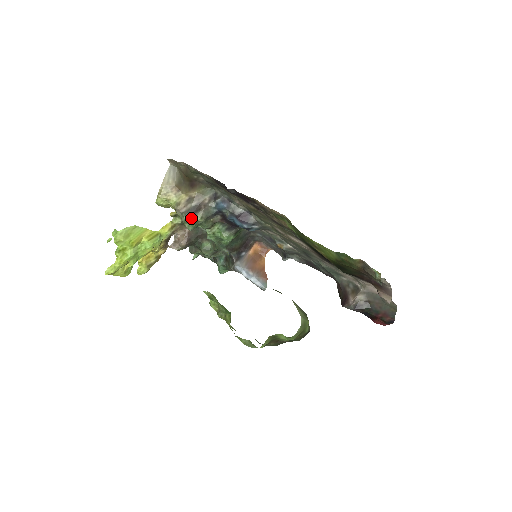
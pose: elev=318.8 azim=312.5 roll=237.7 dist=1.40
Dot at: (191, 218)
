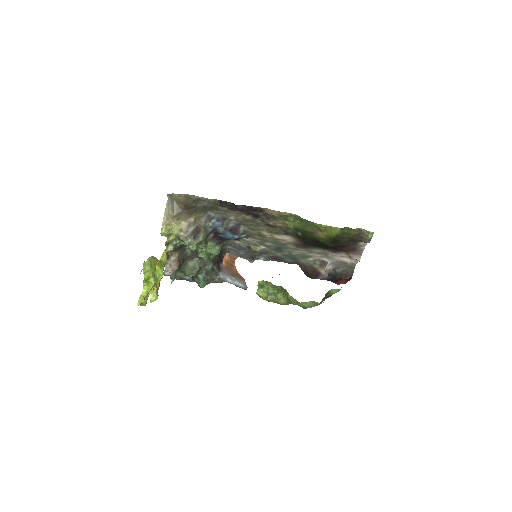
Dot at: (195, 239)
